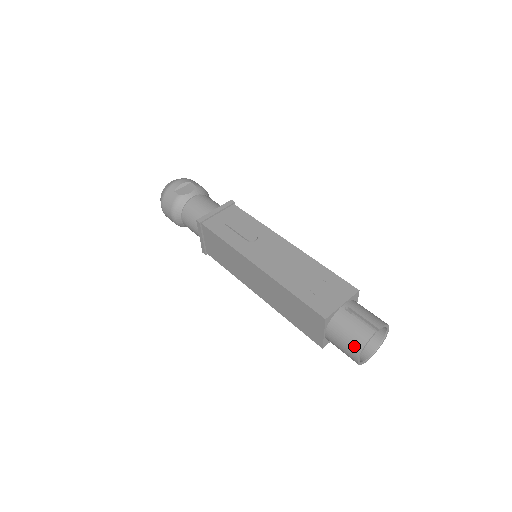
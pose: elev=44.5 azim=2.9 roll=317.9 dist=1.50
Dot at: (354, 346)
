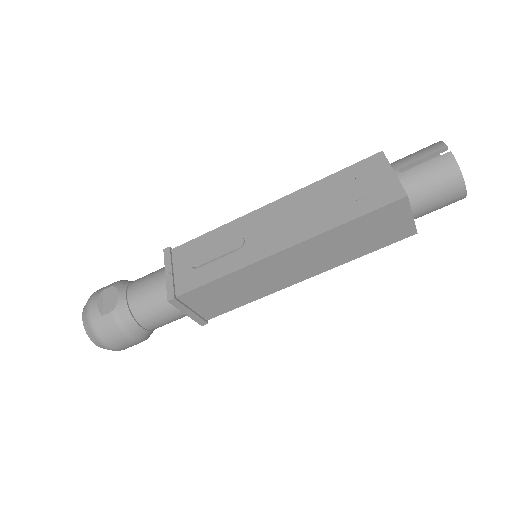
Dot at: (452, 184)
